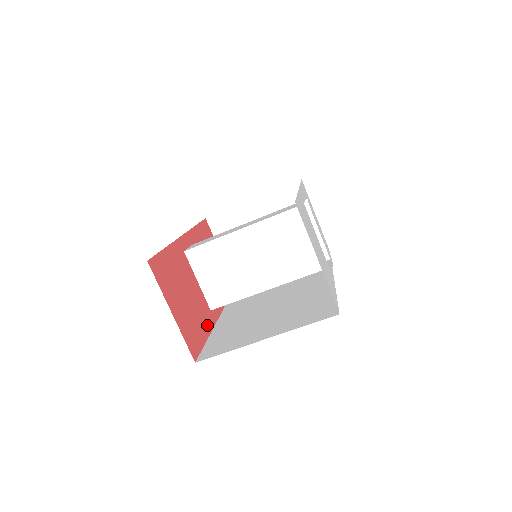
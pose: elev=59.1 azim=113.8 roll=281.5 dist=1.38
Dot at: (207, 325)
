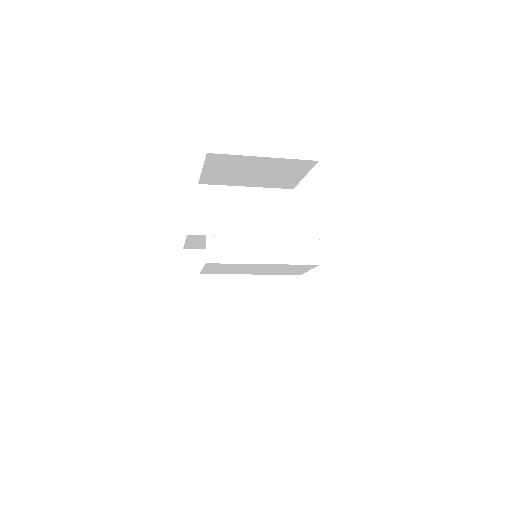
Dot at: occluded
